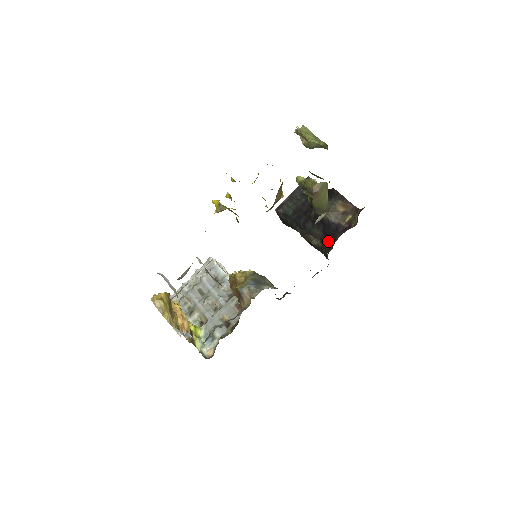
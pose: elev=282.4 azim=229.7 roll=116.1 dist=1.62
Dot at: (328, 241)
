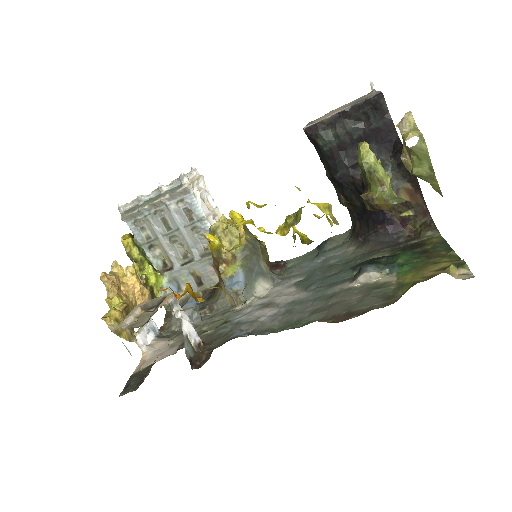
Dot at: (363, 218)
